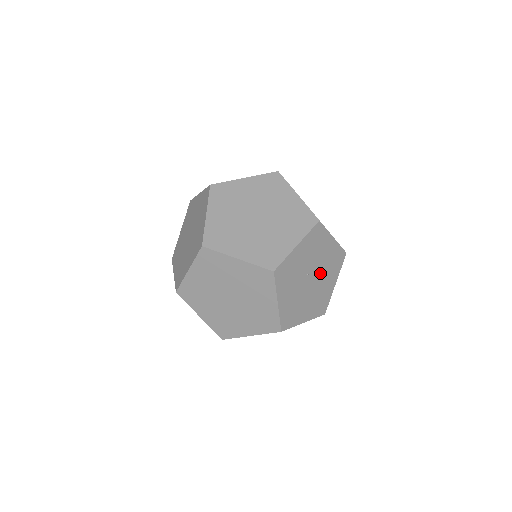
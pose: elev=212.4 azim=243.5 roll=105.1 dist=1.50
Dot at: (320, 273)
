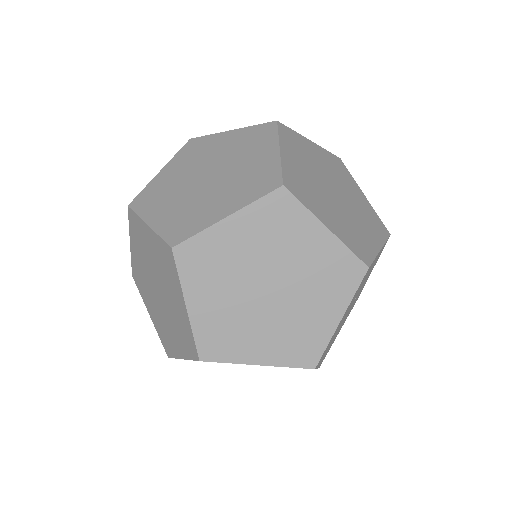
Dot at: occluded
